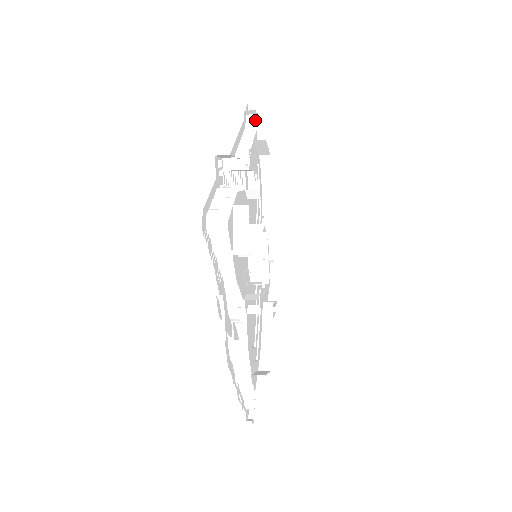
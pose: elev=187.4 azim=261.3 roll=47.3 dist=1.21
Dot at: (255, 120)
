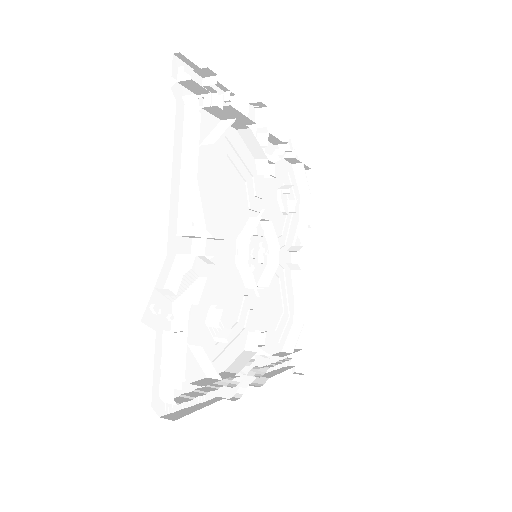
Dot at: (194, 83)
